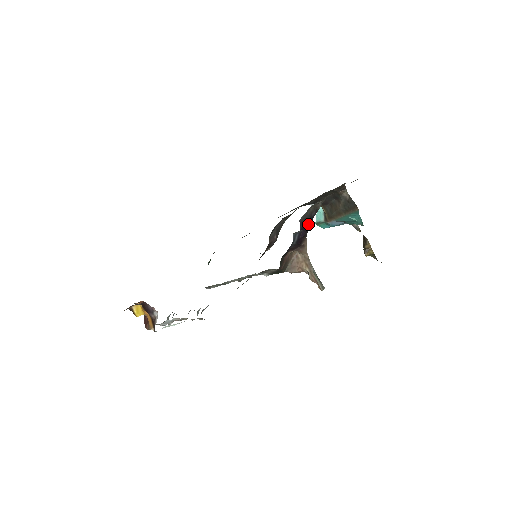
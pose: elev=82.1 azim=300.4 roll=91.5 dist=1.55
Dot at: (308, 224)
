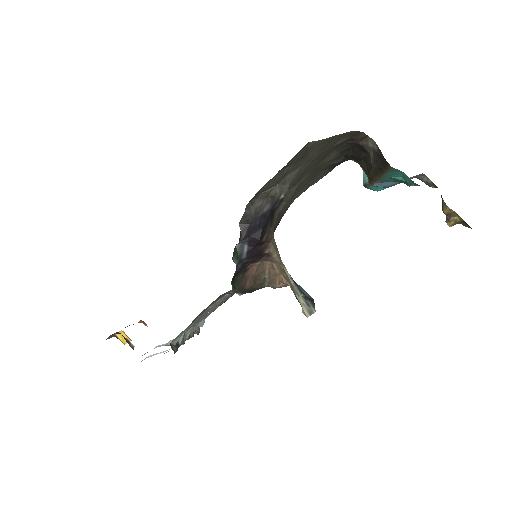
Dot at: (261, 225)
